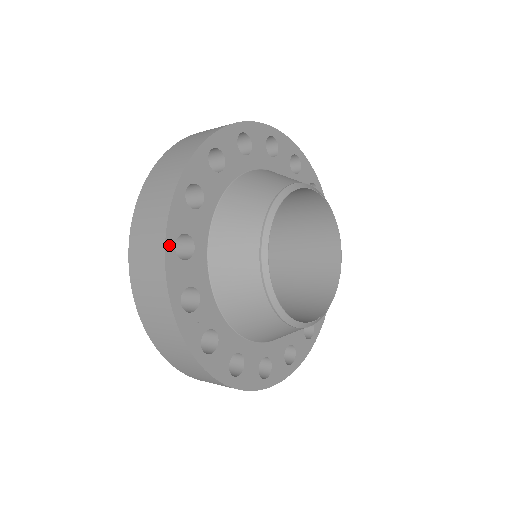
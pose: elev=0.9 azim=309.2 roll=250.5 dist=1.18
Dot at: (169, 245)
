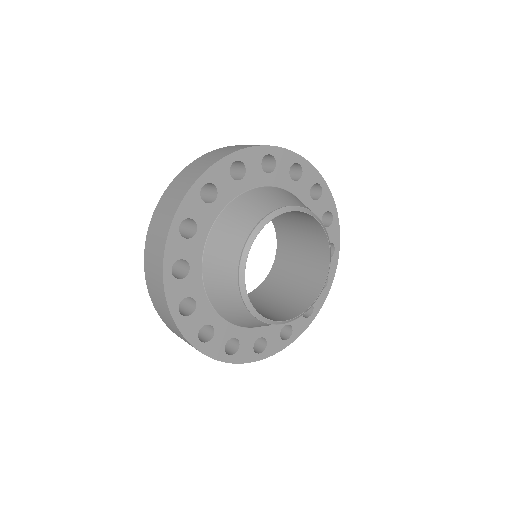
Dot at: (175, 314)
